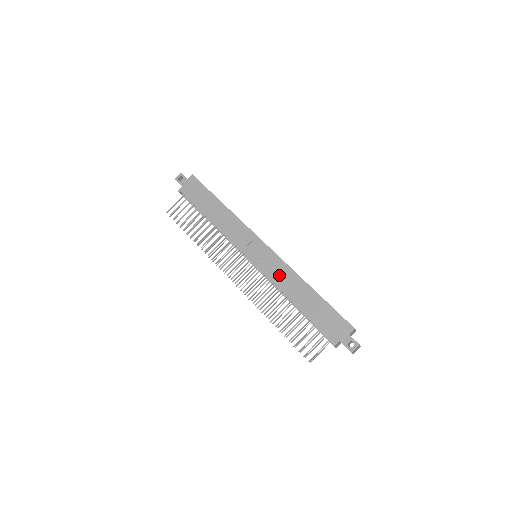
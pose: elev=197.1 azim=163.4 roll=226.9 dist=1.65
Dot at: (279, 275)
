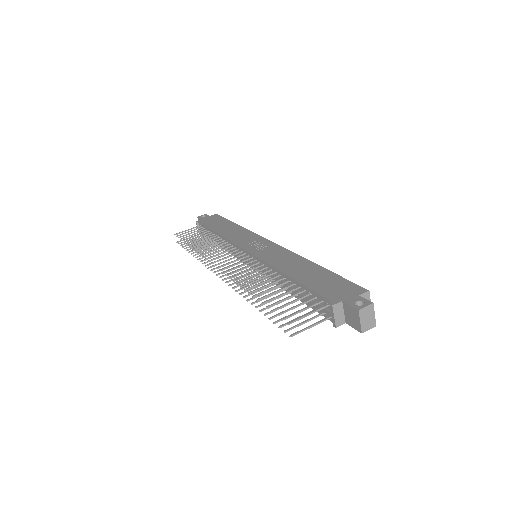
Dot at: (277, 258)
